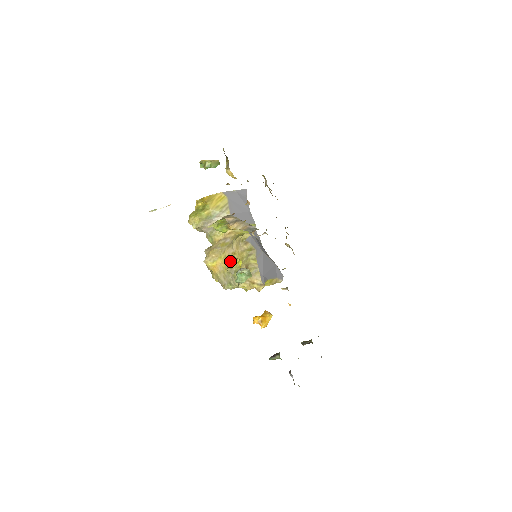
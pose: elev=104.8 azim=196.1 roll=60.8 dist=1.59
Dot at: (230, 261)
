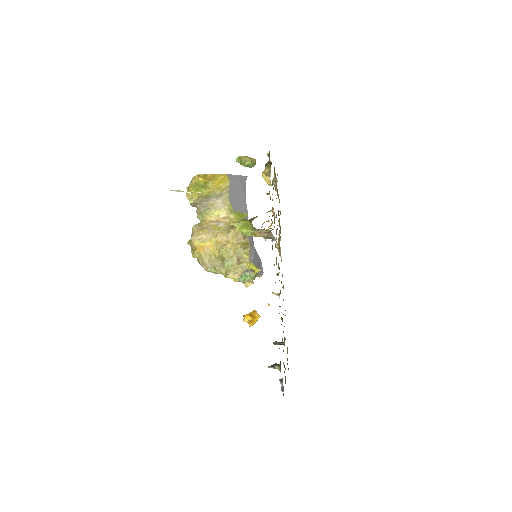
Dot at: (250, 268)
